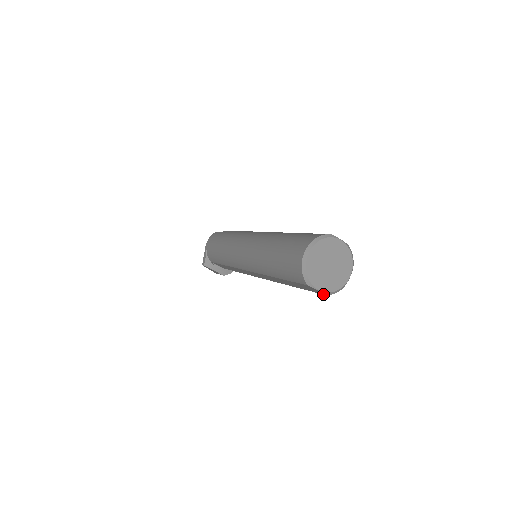
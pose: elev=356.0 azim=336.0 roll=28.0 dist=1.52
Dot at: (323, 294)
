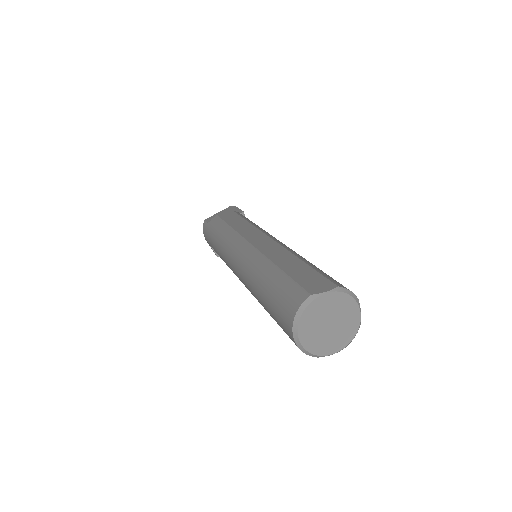
Dot at: (341, 347)
